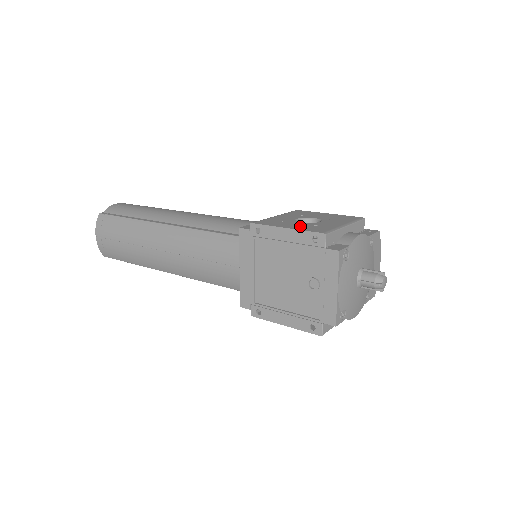
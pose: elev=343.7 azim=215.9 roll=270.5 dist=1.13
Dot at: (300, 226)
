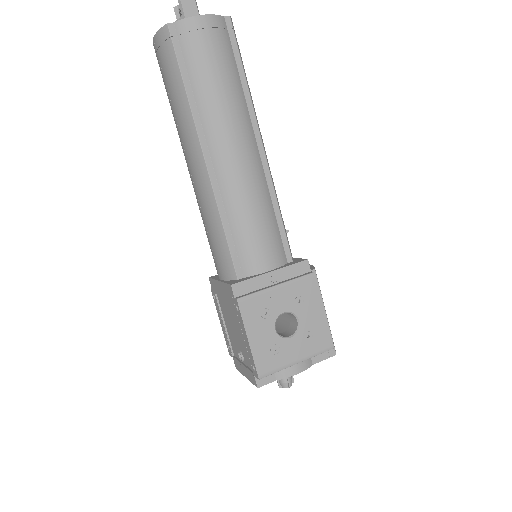
Dot at: (262, 343)
